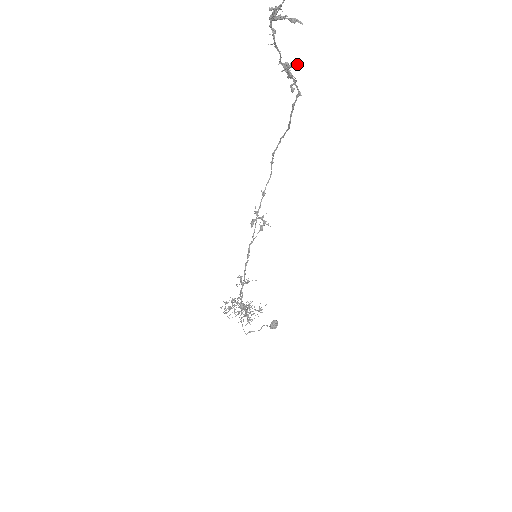
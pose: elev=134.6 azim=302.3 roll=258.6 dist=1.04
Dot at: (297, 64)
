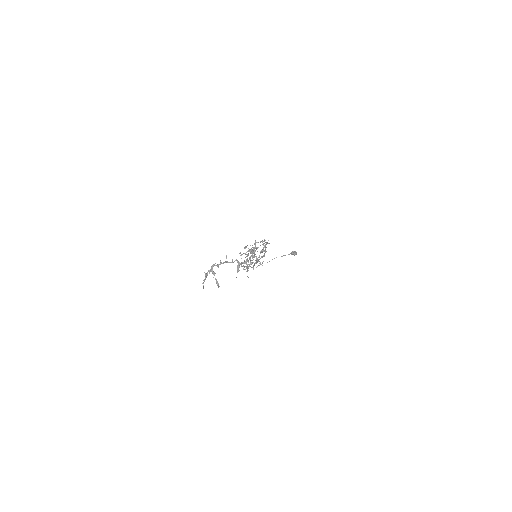
Dot at: occluded
